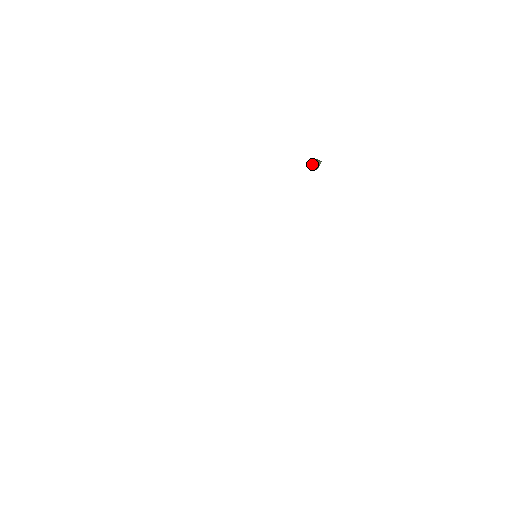
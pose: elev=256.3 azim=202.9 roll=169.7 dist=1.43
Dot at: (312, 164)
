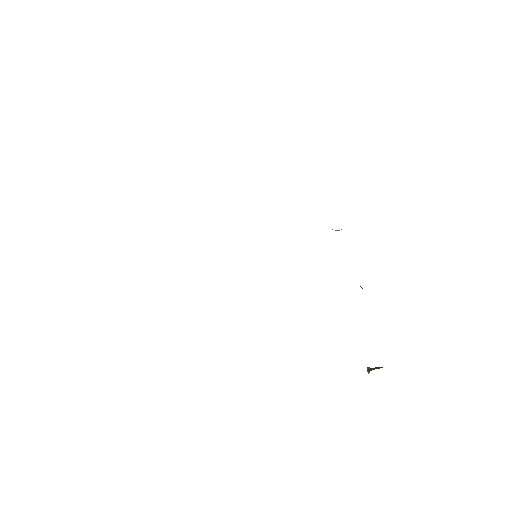
Dot at: occluded
